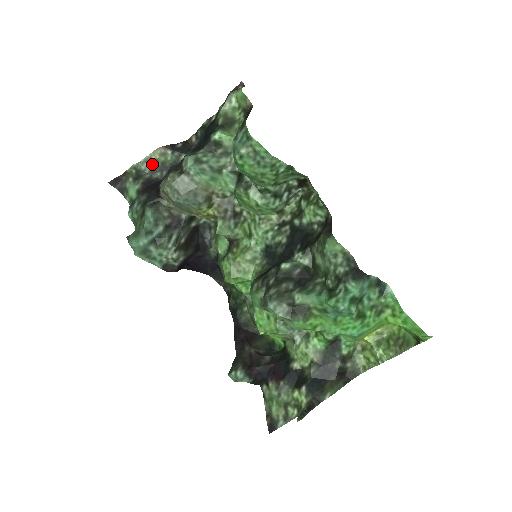
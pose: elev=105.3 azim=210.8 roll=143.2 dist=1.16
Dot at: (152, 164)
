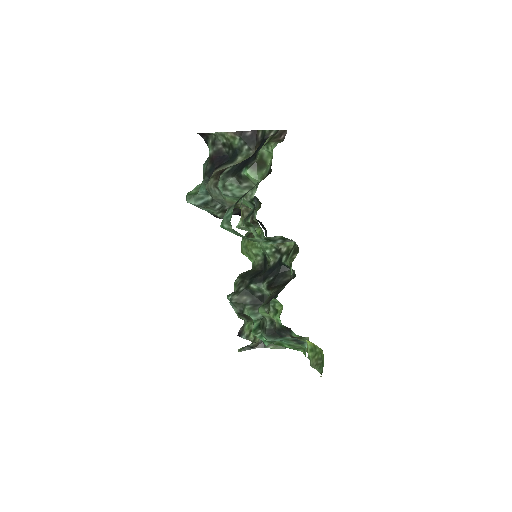
Dot at: (225, 139)
